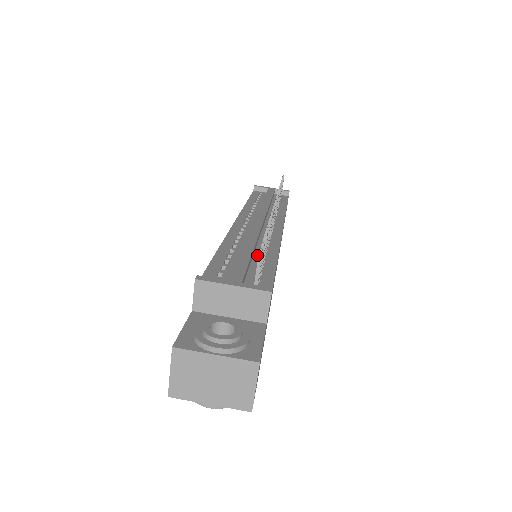
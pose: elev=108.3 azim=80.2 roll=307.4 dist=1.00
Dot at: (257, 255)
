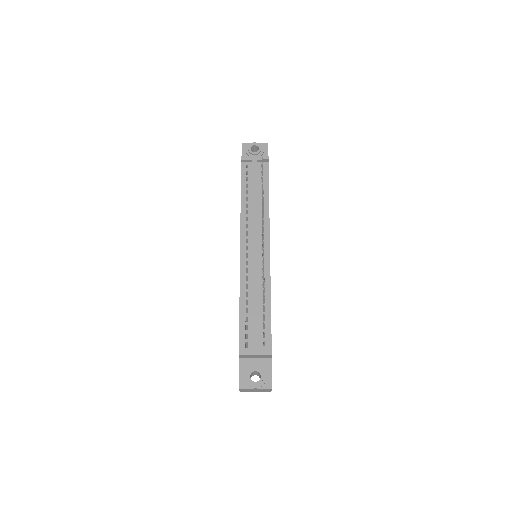
Dot at: (260, 303)
